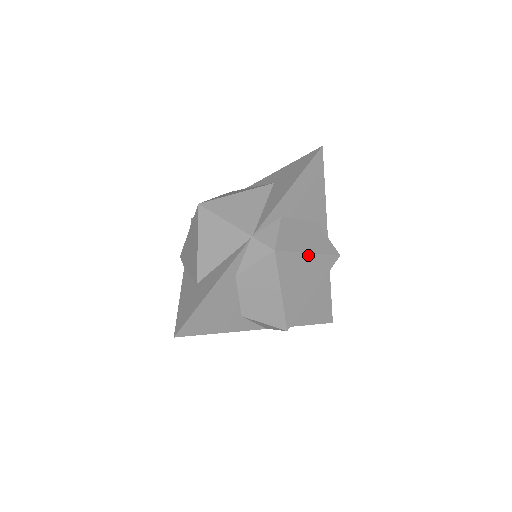
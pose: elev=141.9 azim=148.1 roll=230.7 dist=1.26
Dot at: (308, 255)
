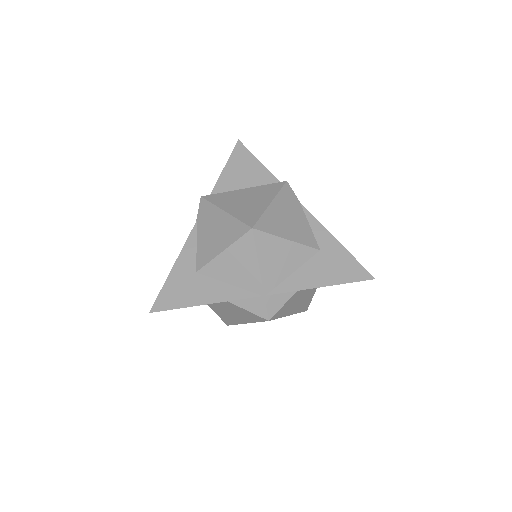
Dot at: occluded
